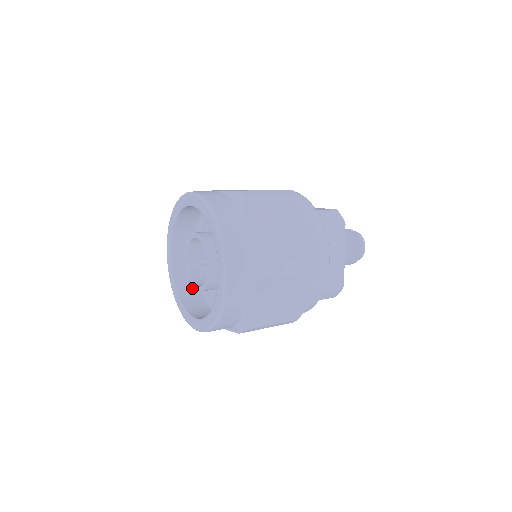
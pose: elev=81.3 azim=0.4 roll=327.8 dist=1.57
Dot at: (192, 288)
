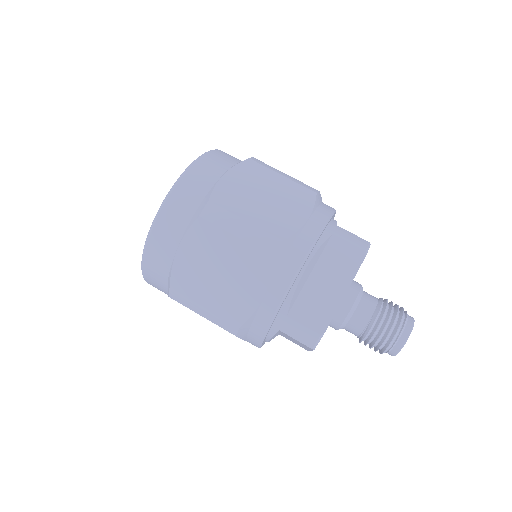
Dot at: occluded
